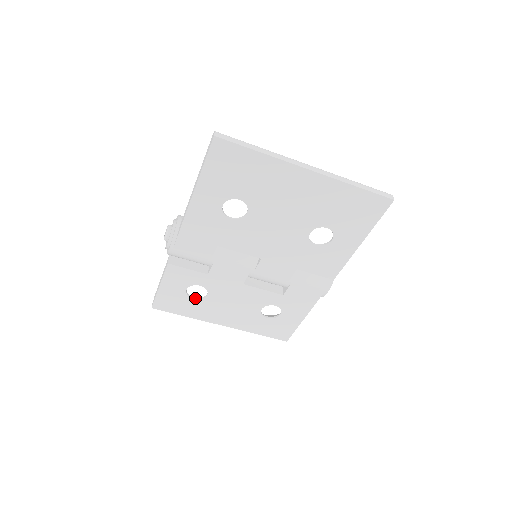
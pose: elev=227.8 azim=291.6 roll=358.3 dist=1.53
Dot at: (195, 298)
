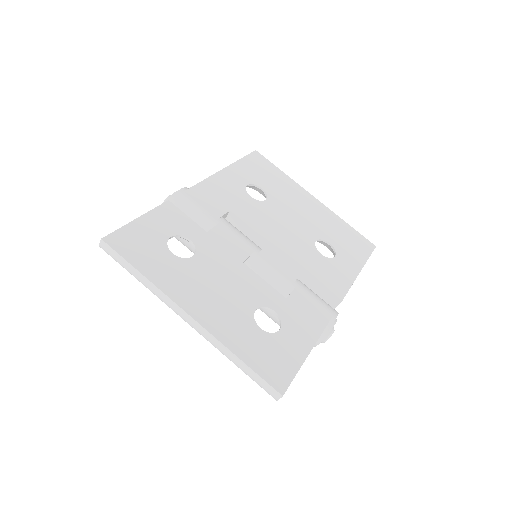
Dot at: (173, 255)
